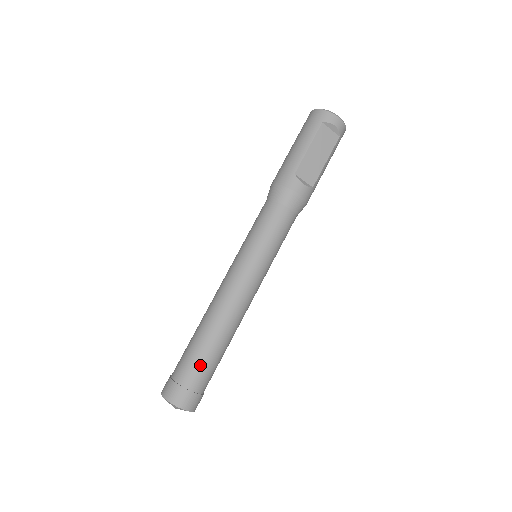
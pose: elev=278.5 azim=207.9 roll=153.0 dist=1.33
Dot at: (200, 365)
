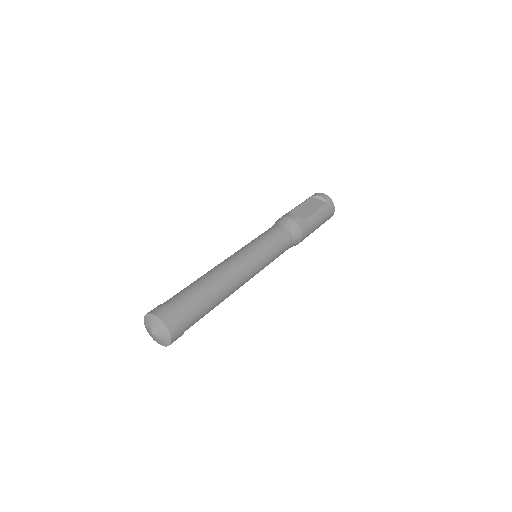
Dot at: (184, 292)
